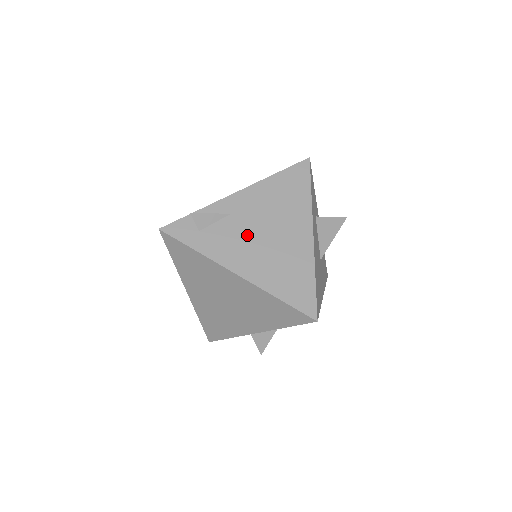
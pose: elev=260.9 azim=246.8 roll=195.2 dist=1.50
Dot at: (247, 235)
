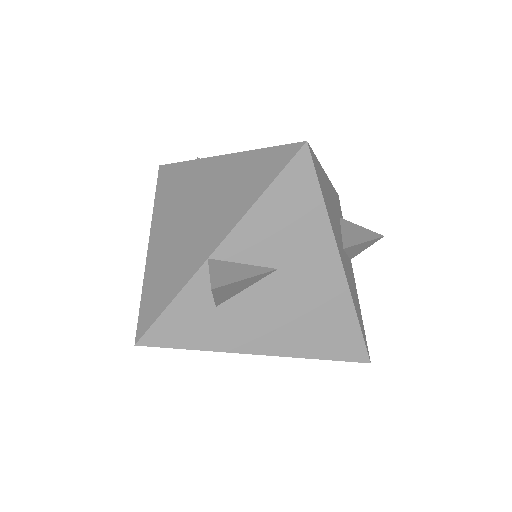
Dot at: occluded
